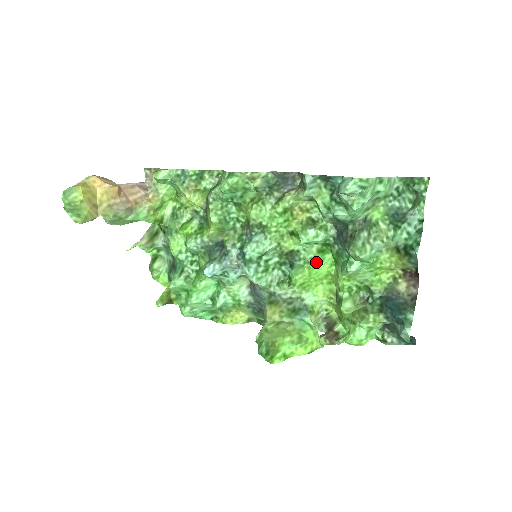
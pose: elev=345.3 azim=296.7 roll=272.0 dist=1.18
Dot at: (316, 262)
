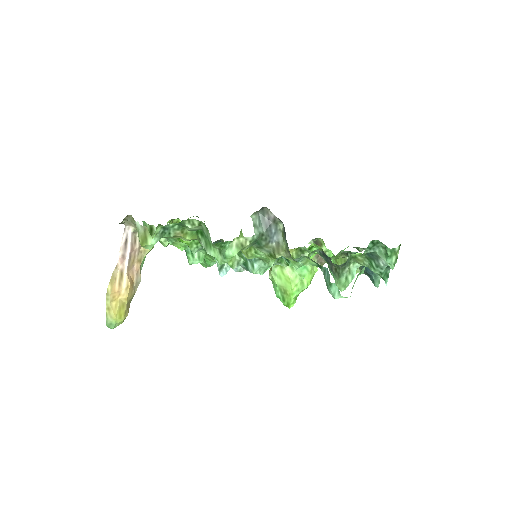
Dot at: occluded
